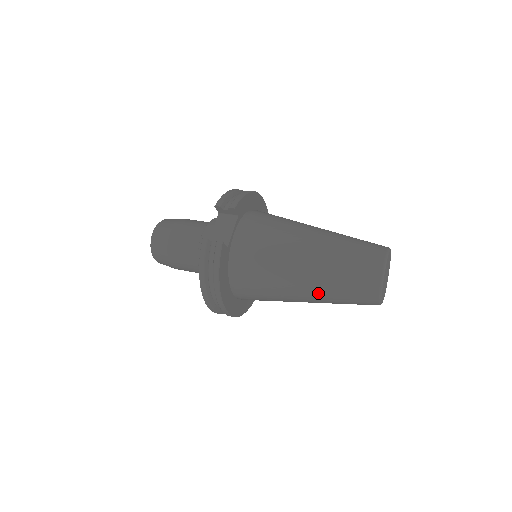
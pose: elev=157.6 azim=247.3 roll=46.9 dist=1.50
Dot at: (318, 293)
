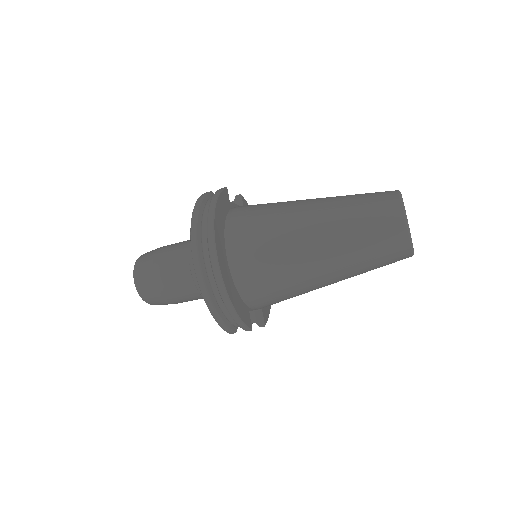
Dot at: (330, 218)
